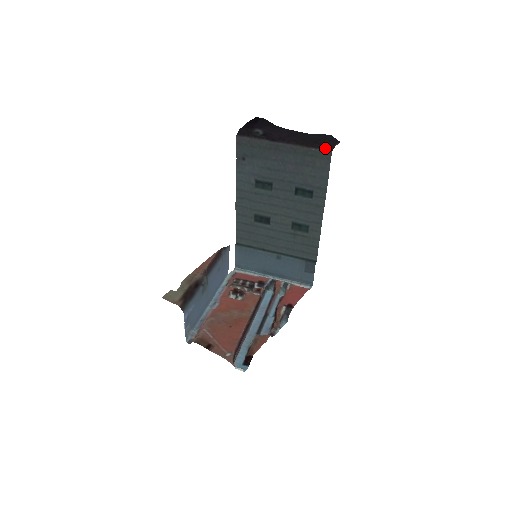
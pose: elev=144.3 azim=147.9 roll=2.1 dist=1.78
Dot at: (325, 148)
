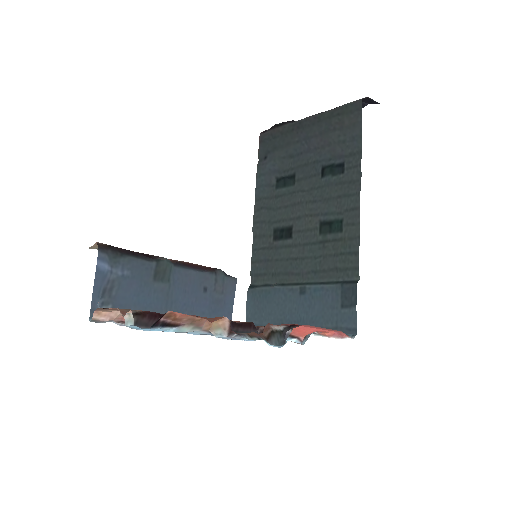
Dot at: (354, 101)
